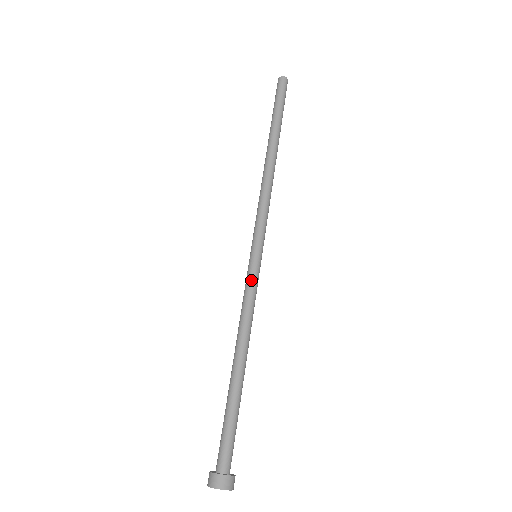
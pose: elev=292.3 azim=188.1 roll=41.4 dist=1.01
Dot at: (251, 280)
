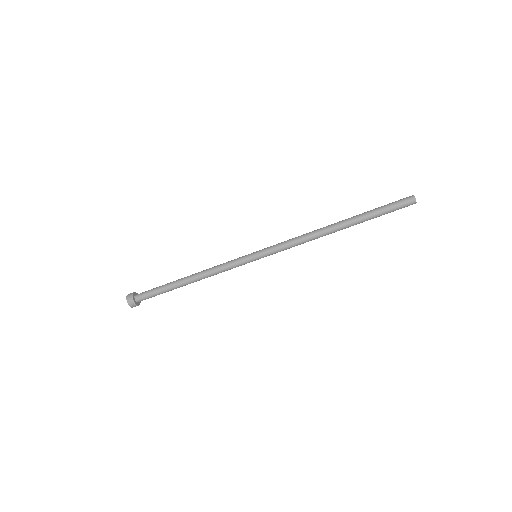
Dot at: occluded
